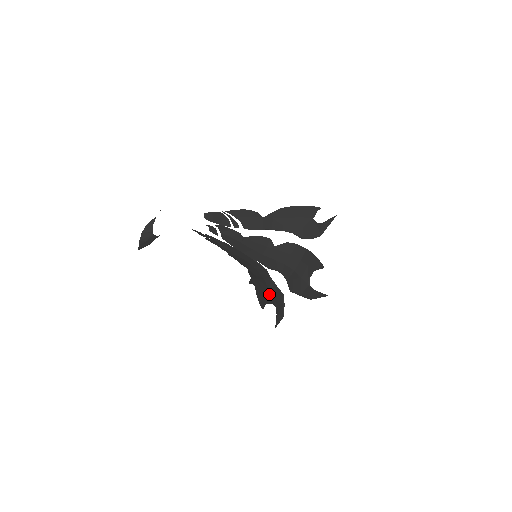
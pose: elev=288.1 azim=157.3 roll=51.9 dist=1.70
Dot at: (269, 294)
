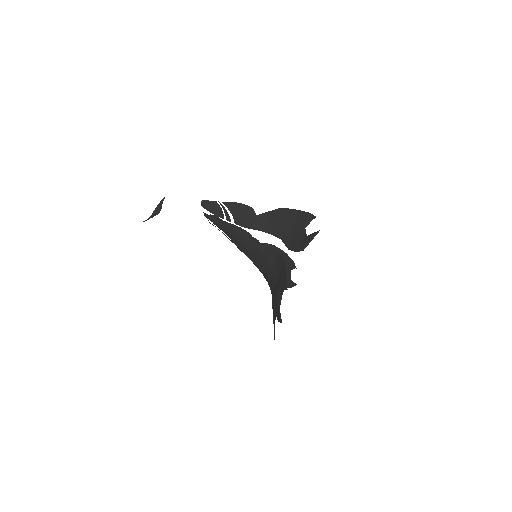
Dot at: occluded
